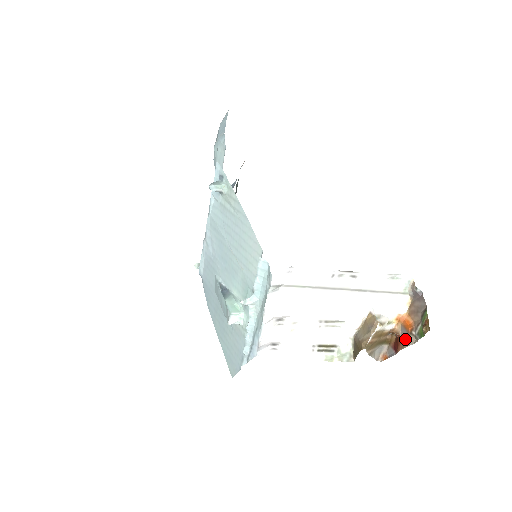
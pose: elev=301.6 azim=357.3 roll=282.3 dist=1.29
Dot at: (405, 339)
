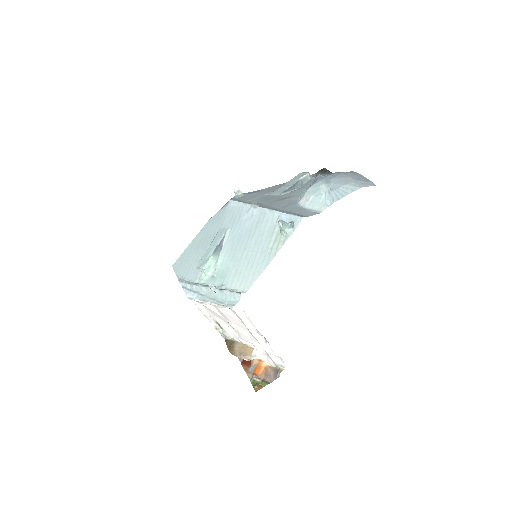
Dot at: (250, 370)
